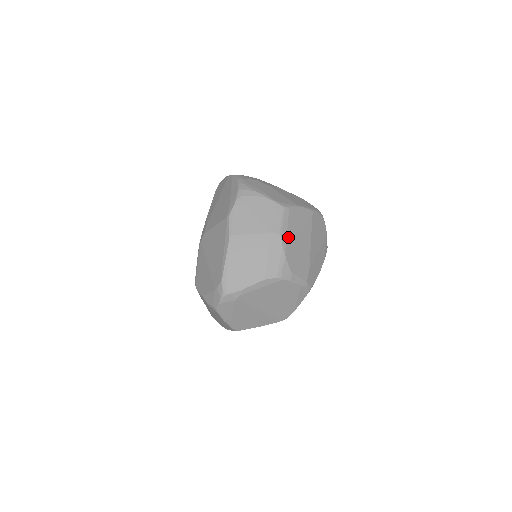
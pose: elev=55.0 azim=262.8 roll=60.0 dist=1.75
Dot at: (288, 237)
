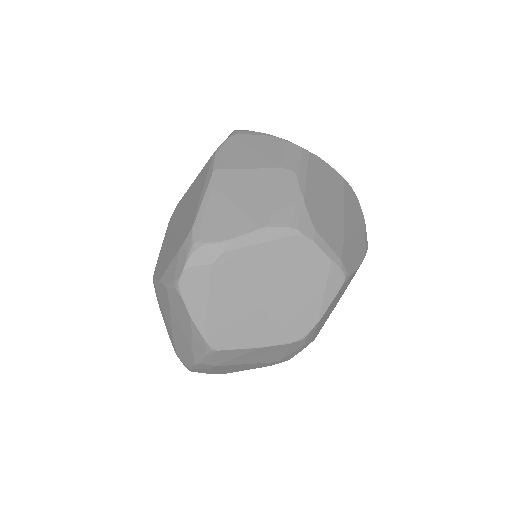
Dot at: (308, 181)
